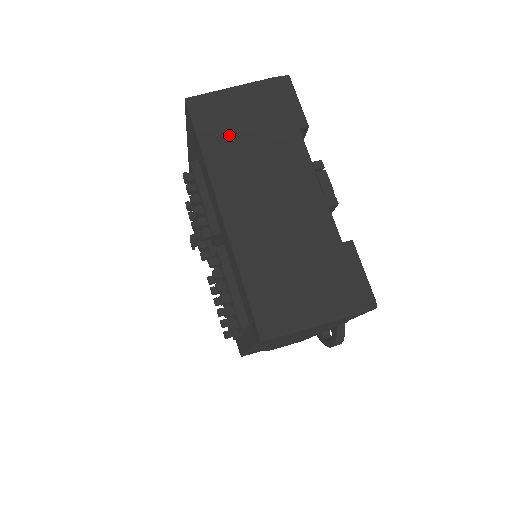
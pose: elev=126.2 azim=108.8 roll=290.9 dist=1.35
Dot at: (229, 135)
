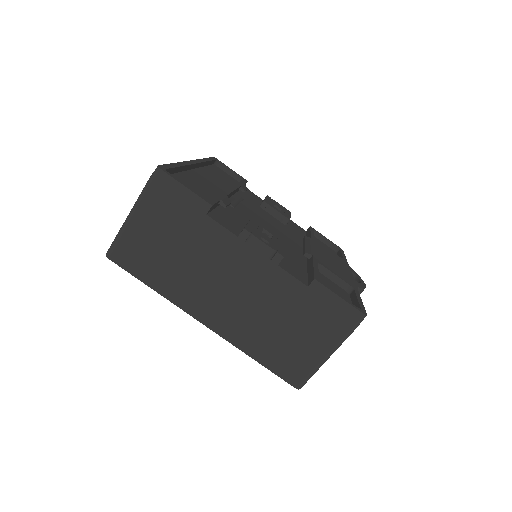
Dot at: (161, 263)
